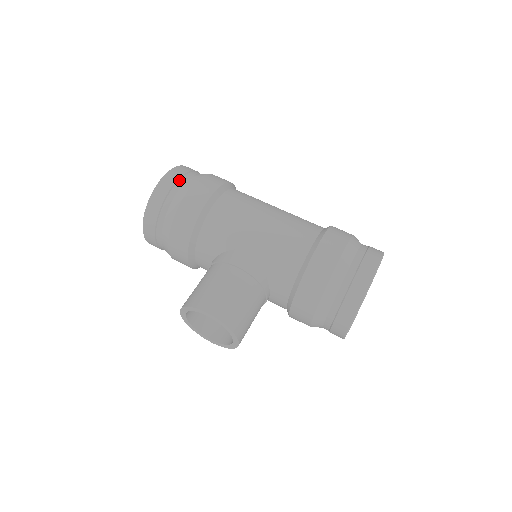
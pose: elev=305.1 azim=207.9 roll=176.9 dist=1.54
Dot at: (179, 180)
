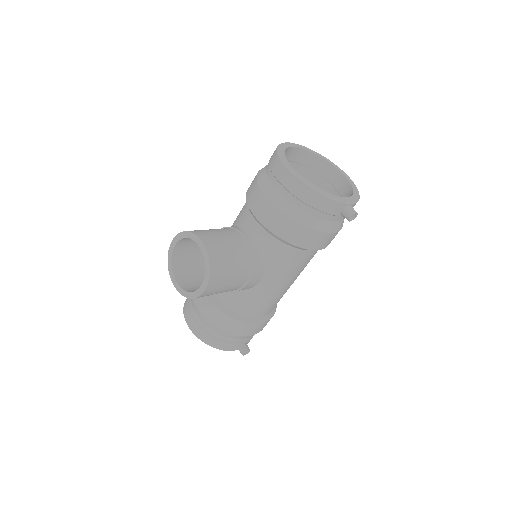
Dot at: occluded
